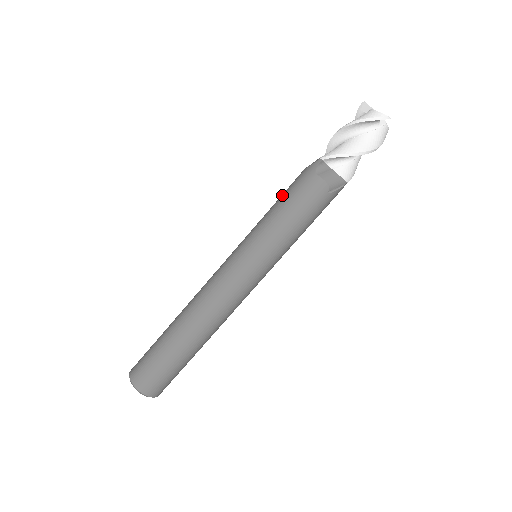
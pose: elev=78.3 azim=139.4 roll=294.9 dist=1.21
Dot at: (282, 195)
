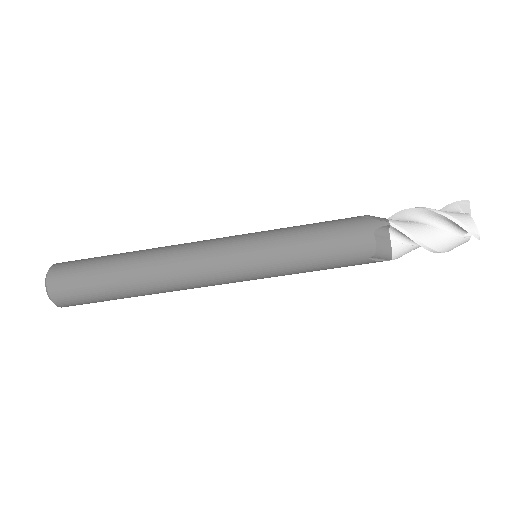
Dot at: (326, 223)
